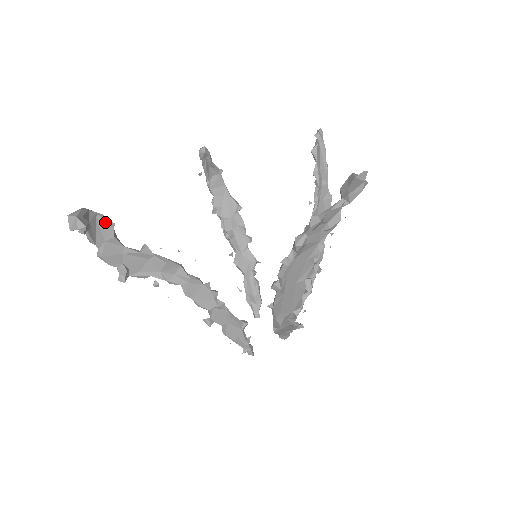
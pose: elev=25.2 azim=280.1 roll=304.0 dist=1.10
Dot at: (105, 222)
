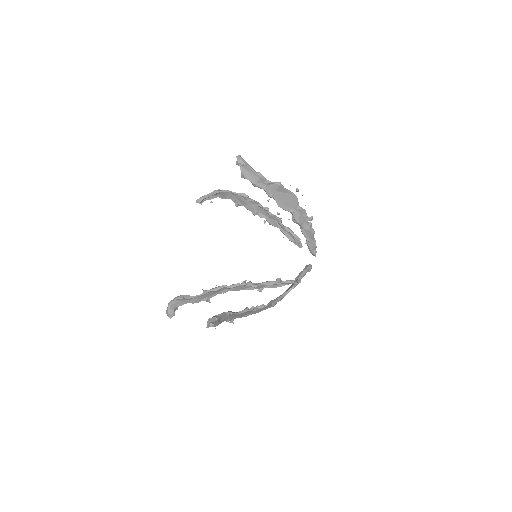
Dot at: (180, 299)
